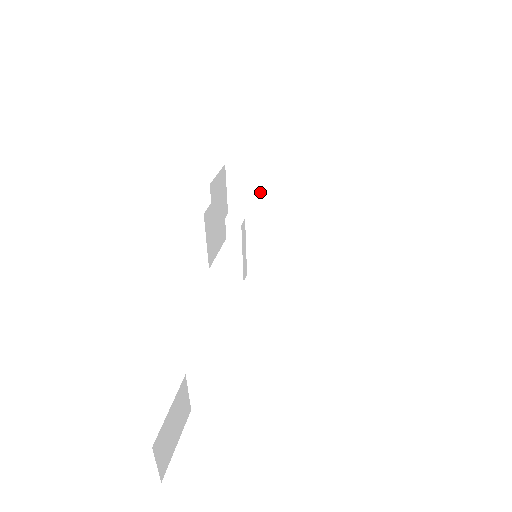
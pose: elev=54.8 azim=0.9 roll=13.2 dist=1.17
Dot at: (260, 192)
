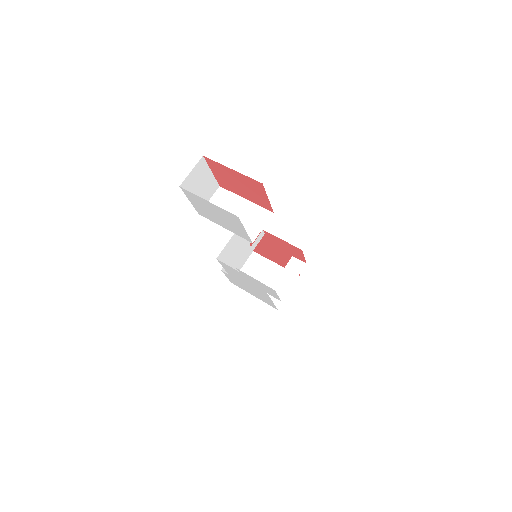
Dot at: (263, 277)
